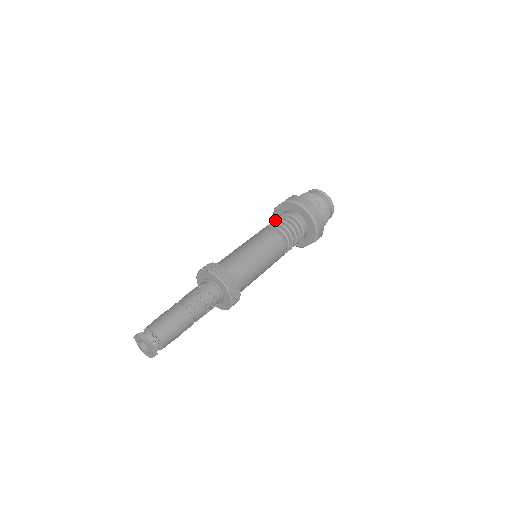
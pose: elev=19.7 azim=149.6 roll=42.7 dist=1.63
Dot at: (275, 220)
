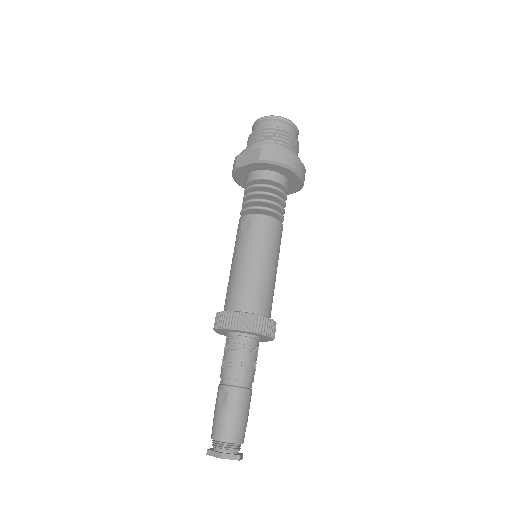
Dot at: (254, 194)
